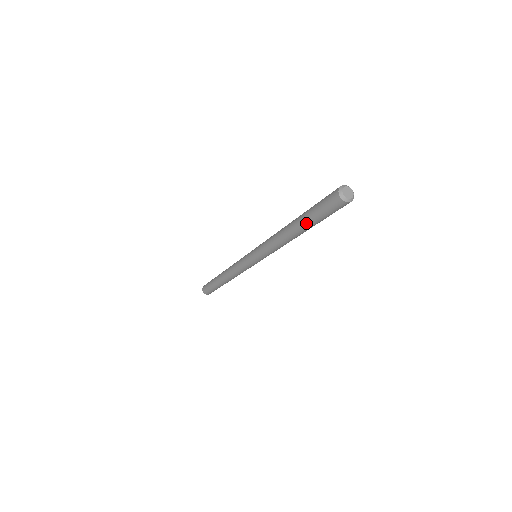
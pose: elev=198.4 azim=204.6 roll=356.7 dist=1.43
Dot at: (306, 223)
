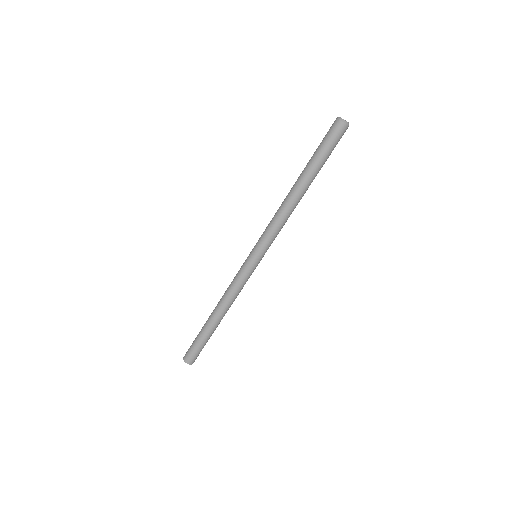
Dot at: (308, 166)
